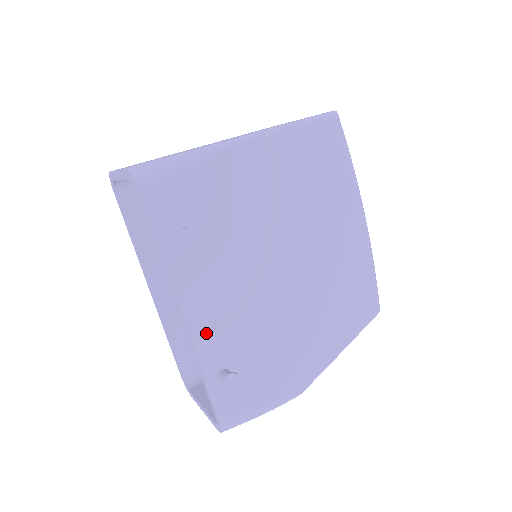
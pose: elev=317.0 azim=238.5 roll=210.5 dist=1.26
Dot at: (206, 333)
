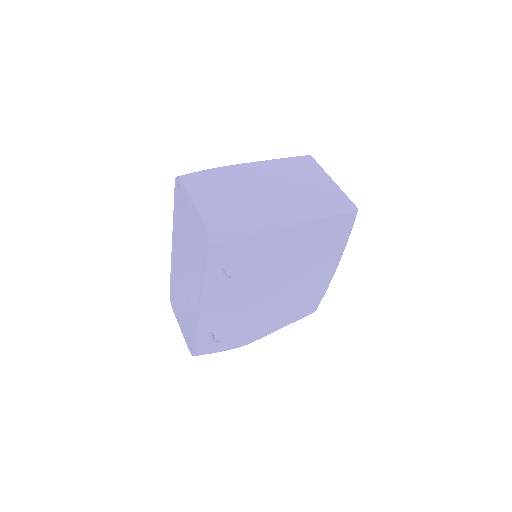
Dot at: (210, 316)
